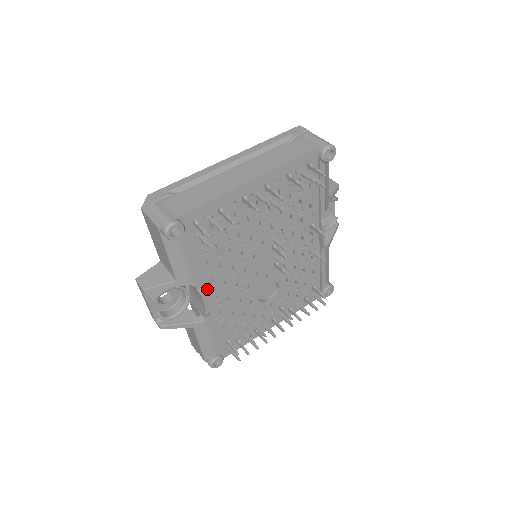
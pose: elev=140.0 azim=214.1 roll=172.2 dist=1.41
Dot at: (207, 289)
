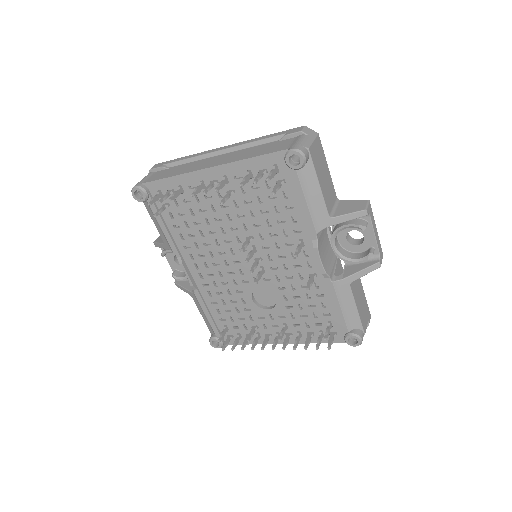
Dot at: (190, 263)
